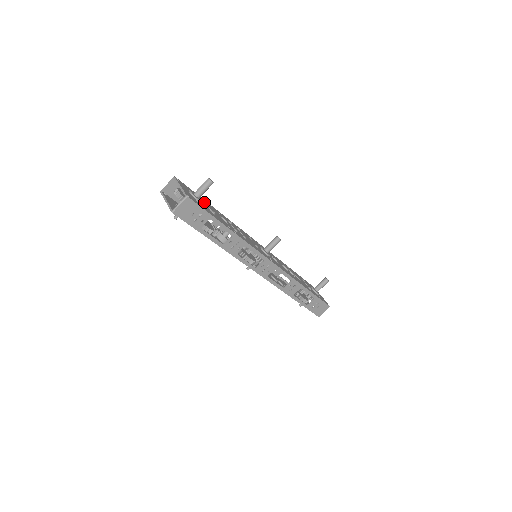
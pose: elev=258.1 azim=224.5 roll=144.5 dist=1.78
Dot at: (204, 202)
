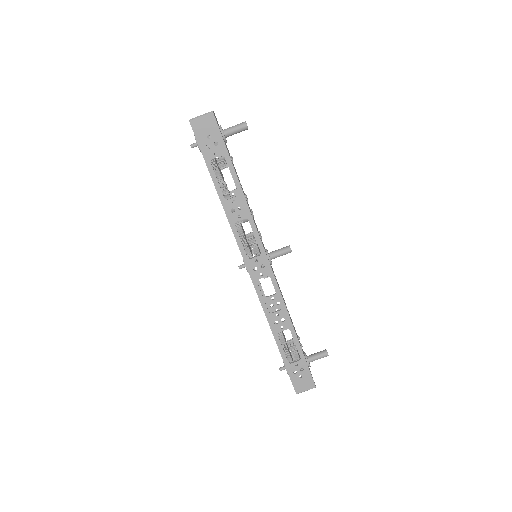
Dot at: occluded
